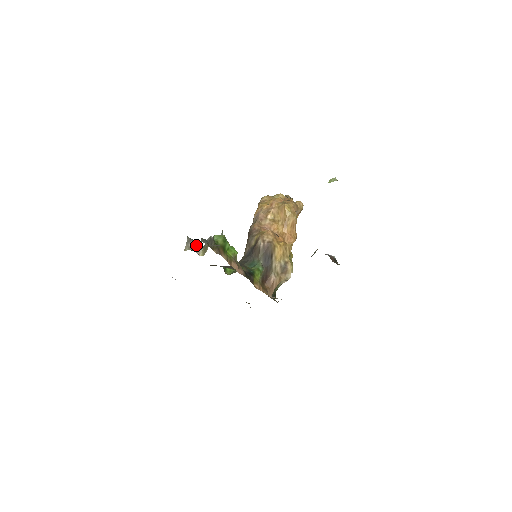
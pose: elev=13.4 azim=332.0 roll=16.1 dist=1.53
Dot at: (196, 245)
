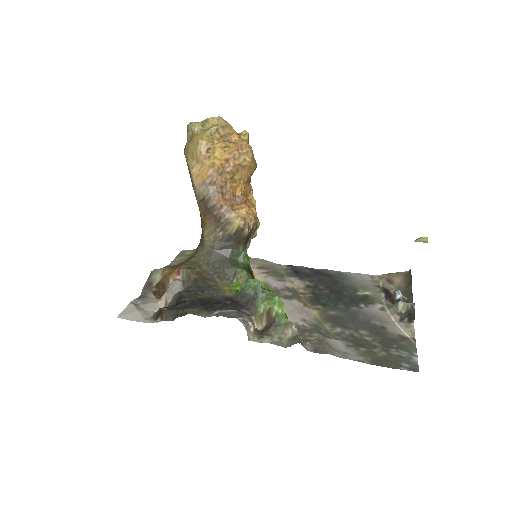
Dot at: (253, 323)
